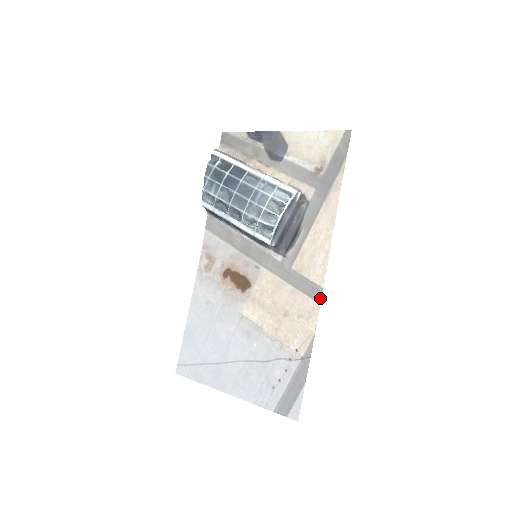
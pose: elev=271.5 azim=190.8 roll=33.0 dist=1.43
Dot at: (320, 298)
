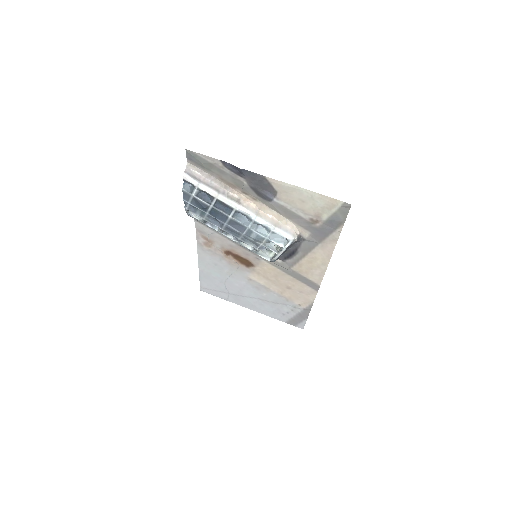
Dot at: (317, 289)
